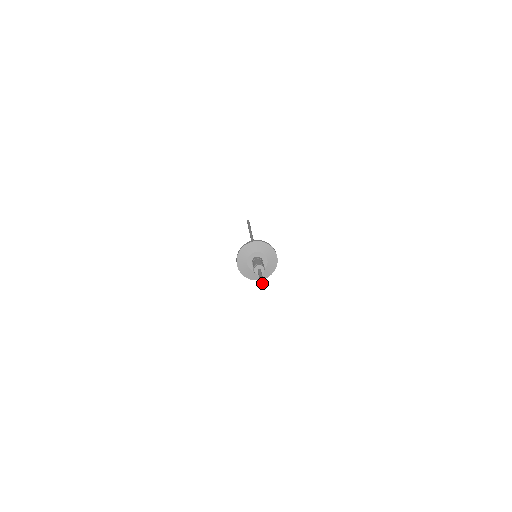
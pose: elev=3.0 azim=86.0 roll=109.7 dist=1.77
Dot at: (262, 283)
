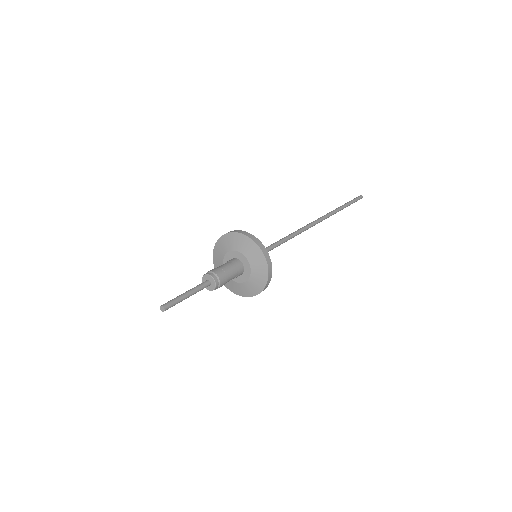
Dot at: (162, 309)
